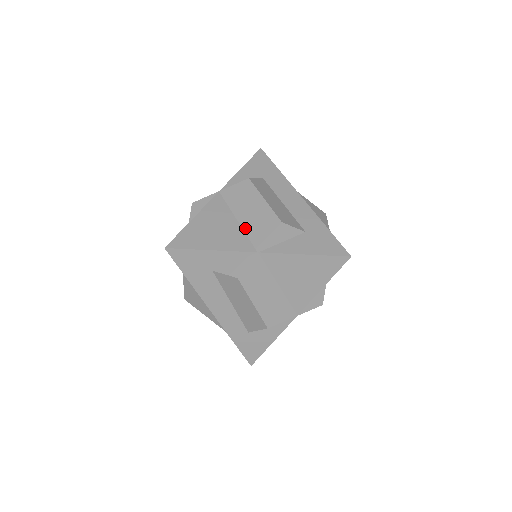
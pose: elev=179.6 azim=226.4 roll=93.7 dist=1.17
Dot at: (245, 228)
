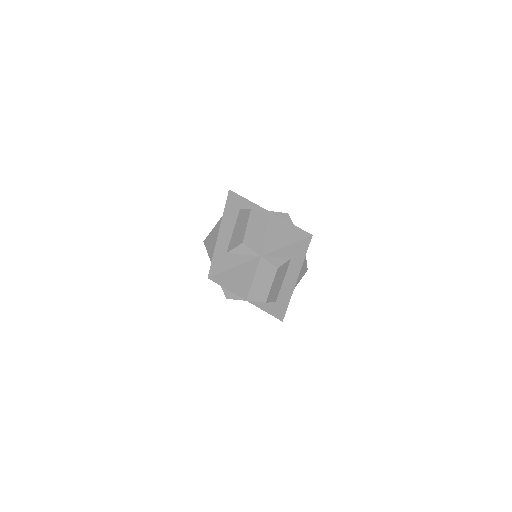
Dot at: occluded
